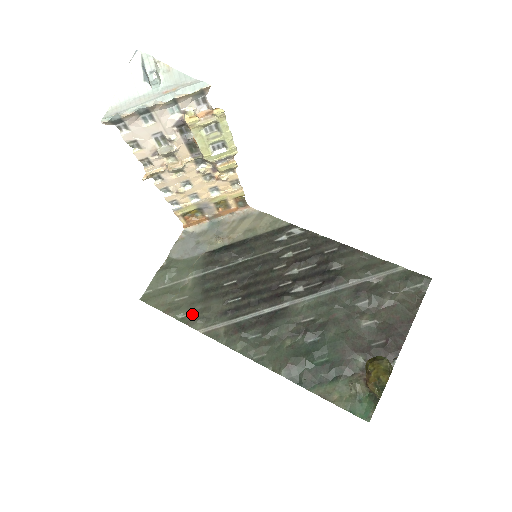
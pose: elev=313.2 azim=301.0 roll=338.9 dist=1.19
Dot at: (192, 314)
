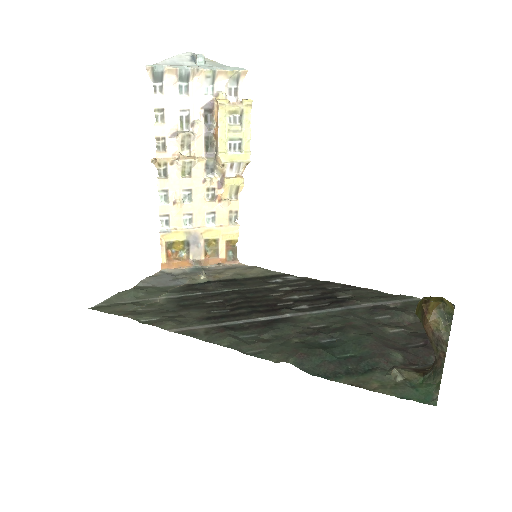
Dot at: (160, 318)
